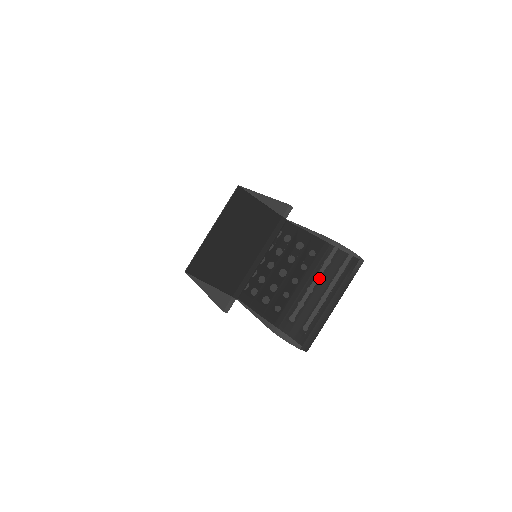
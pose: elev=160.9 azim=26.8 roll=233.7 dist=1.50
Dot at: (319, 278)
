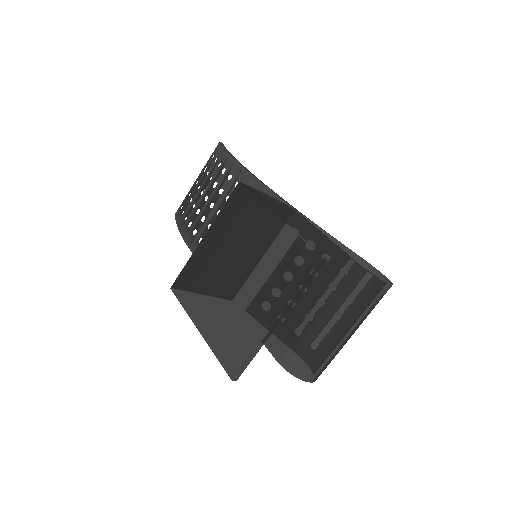
Dot at: (341, 312)
